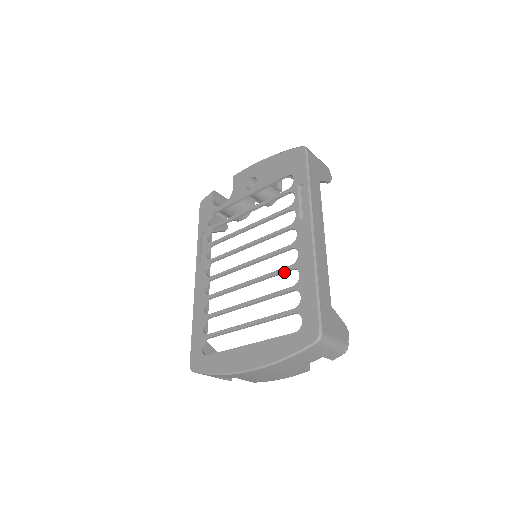
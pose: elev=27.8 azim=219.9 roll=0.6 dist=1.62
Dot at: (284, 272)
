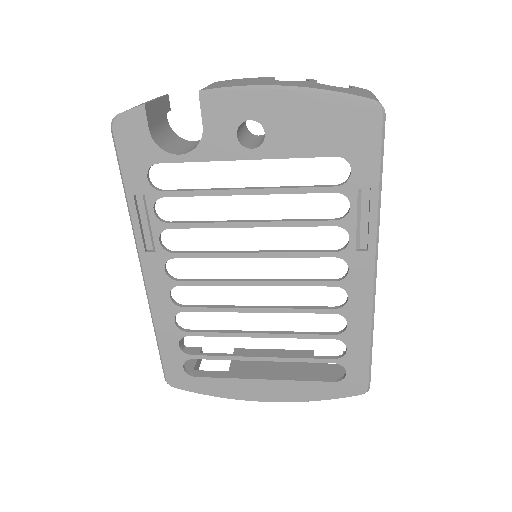
Dot at: (321, 312)
